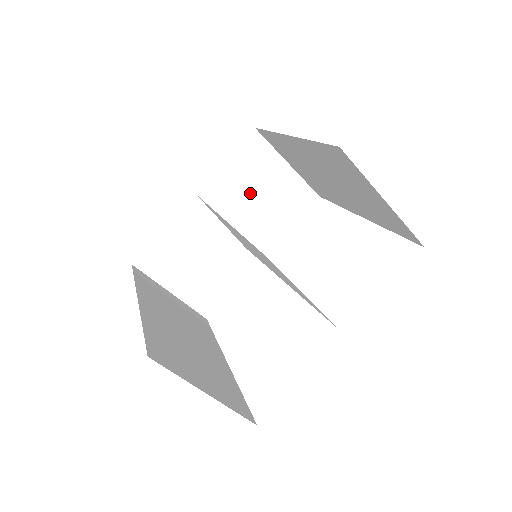
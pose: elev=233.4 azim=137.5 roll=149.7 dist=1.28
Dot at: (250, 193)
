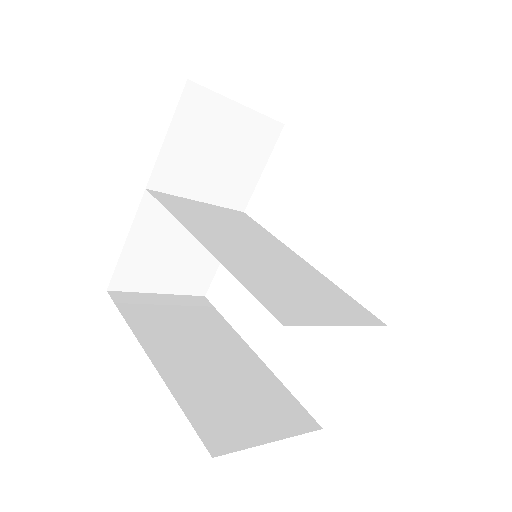
Dot at: (207, 158)
